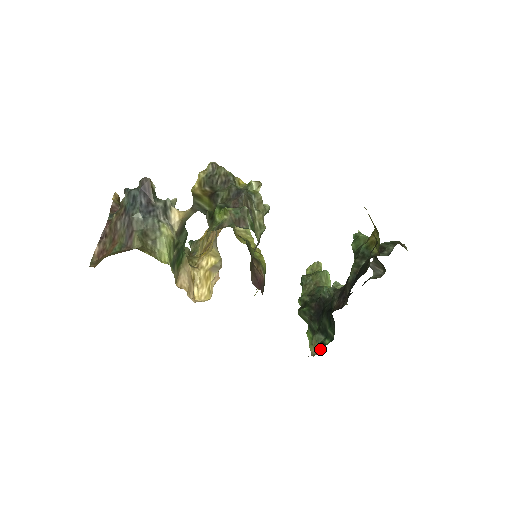
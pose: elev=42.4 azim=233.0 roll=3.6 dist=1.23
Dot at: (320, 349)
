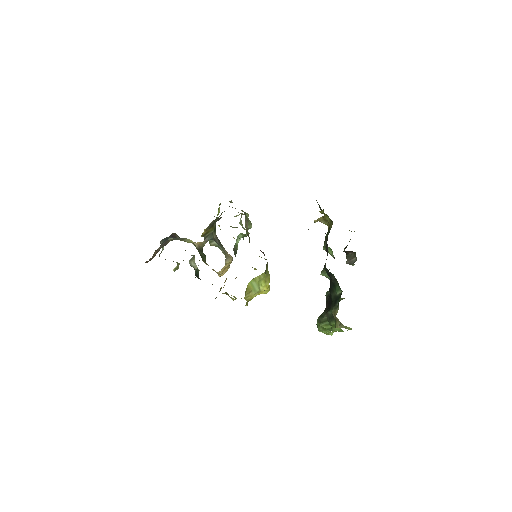
Dot at: (338, 307)
